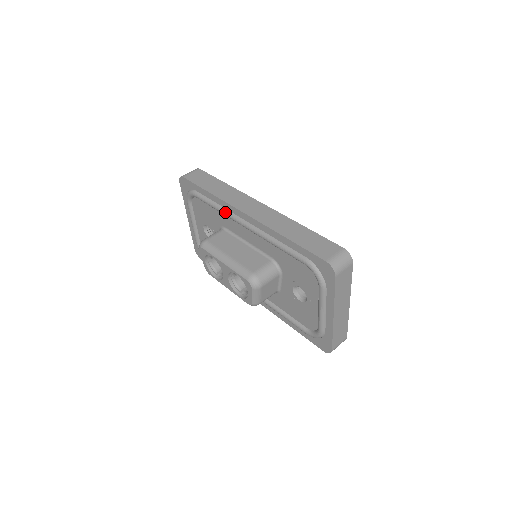
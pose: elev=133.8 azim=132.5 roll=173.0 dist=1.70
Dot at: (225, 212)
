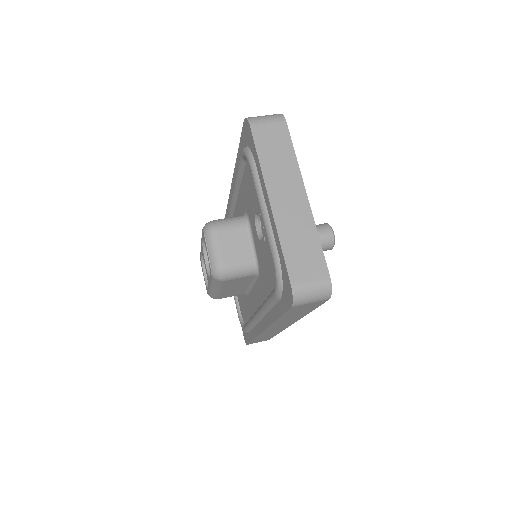
Dot at: (227, 216)
